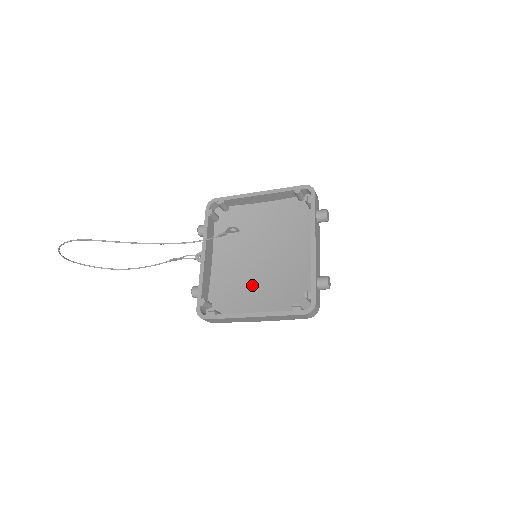
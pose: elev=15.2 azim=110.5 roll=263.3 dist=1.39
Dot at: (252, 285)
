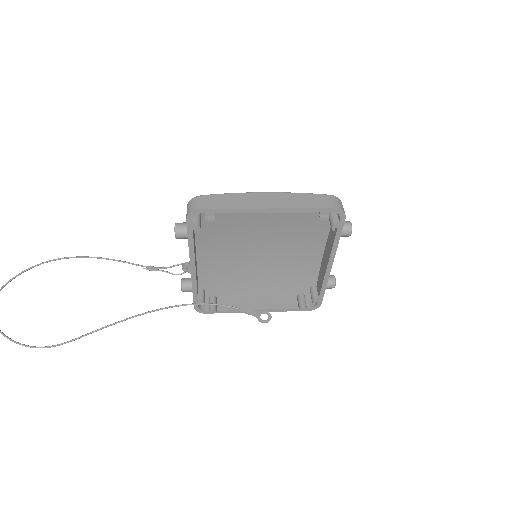
Dot at: (248, 271)
